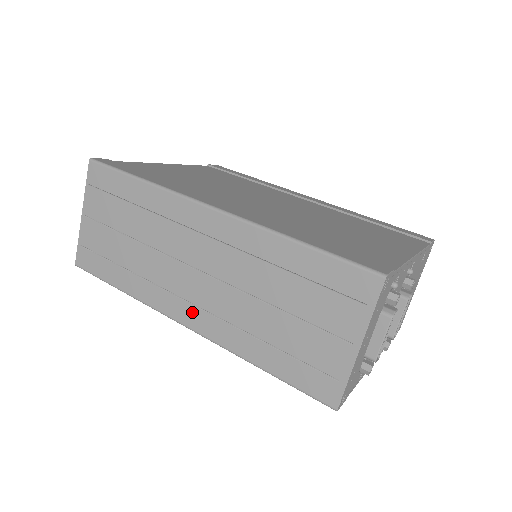
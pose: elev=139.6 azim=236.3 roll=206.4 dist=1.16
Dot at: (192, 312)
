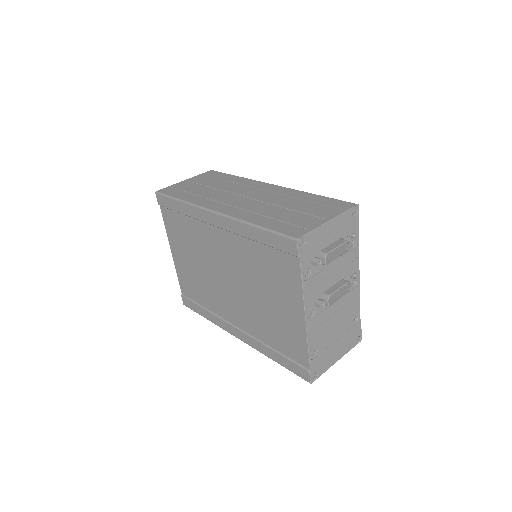
Dot at: (226, 207)
